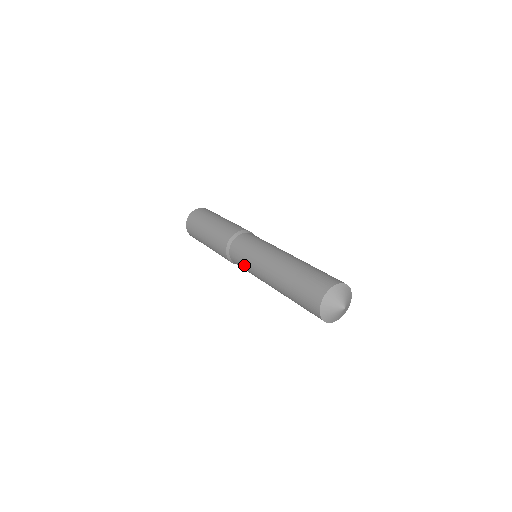
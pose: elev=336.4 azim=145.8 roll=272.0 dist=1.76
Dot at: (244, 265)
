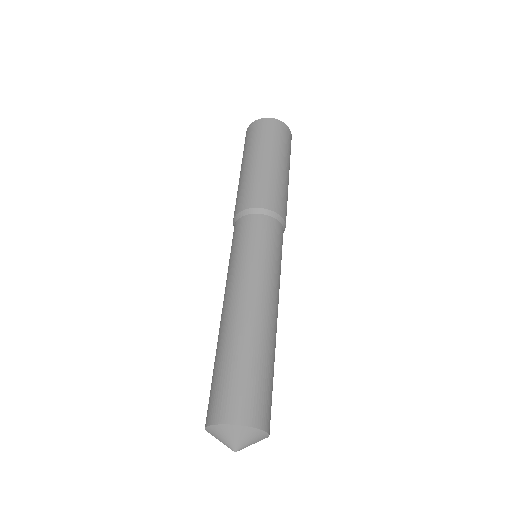
Dot at: occluded
